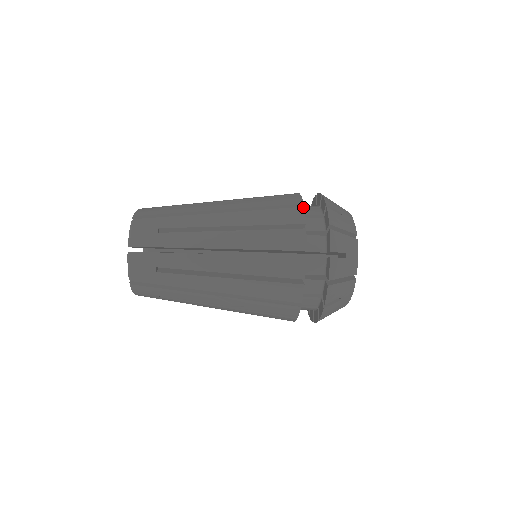
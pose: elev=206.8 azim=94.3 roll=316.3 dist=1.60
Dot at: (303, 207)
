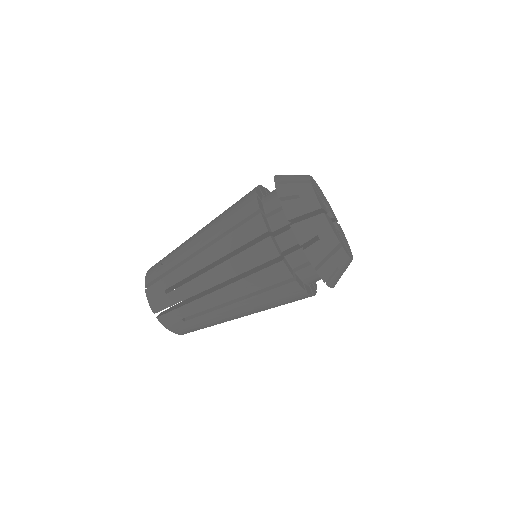
Dot at: occluded
